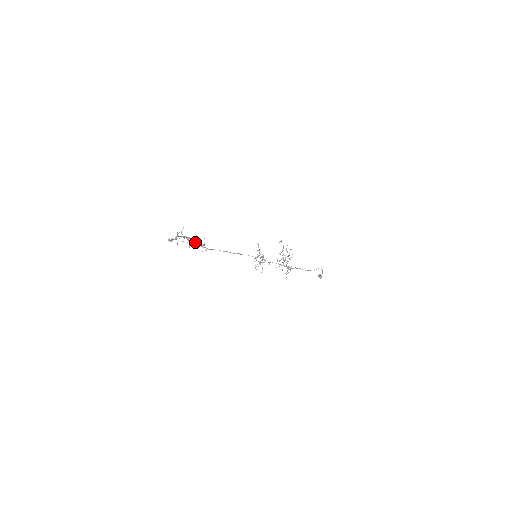
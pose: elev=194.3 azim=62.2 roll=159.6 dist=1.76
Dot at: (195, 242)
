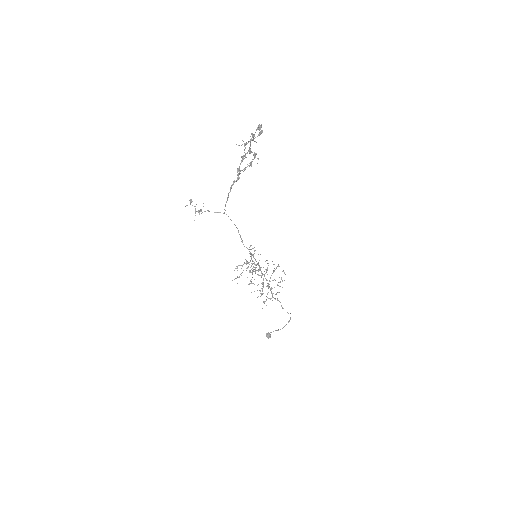
Dot at: (238, 177)
